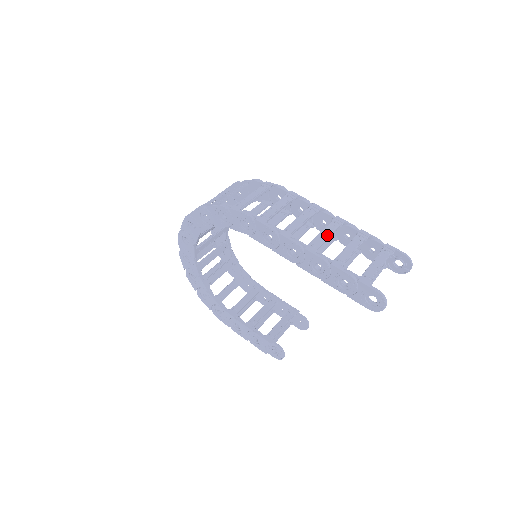
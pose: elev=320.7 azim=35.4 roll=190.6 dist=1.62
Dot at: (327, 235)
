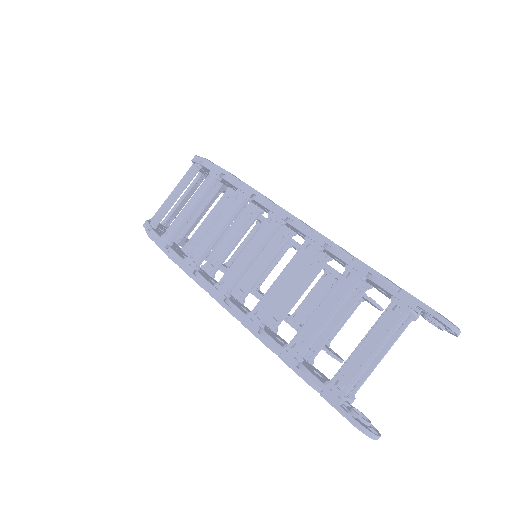
Dot at: (286, 284)
